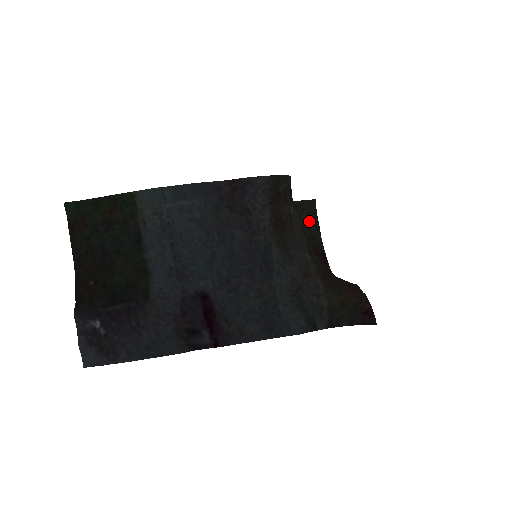
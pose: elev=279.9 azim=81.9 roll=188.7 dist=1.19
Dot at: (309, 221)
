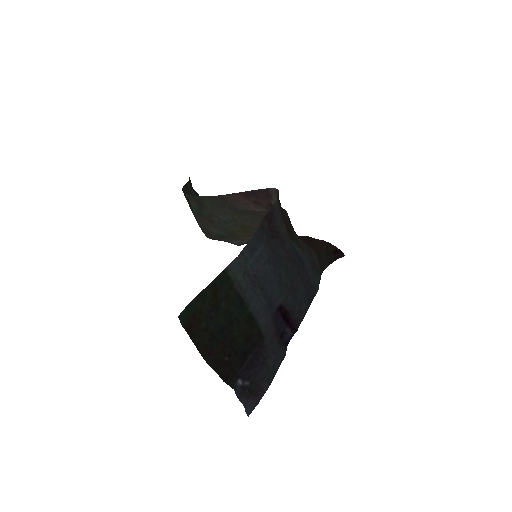
Dot at: occluded
